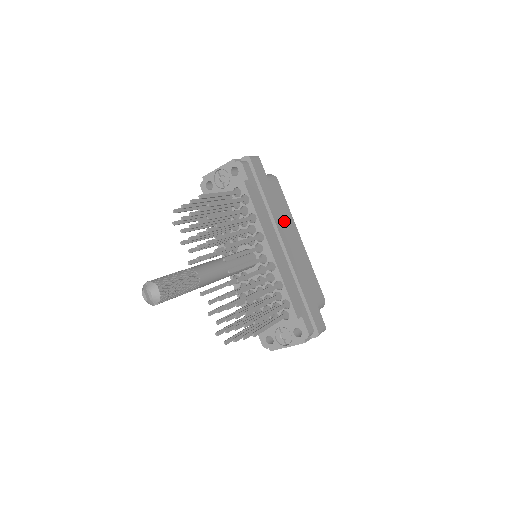
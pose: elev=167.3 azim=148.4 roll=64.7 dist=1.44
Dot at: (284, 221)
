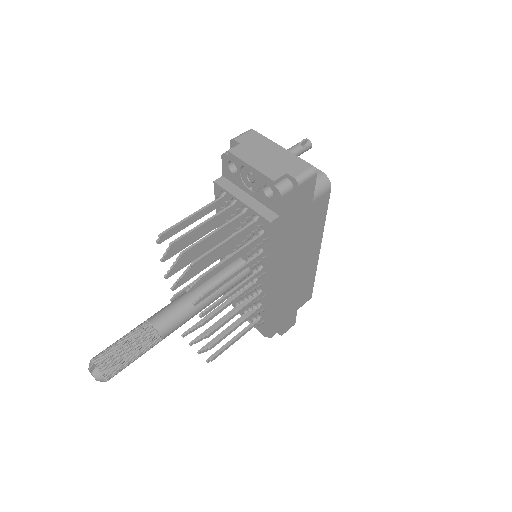
Dot at: (306, 244)
